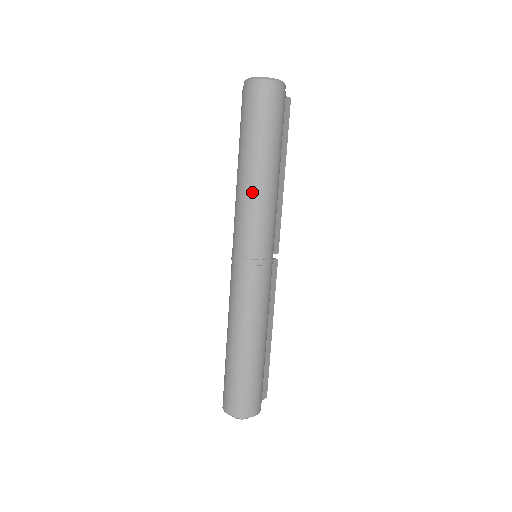
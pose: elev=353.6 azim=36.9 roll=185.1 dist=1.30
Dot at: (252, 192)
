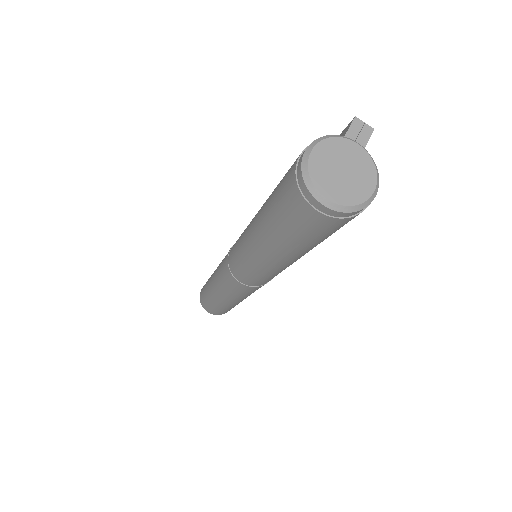
Dot at: (274, 267)
